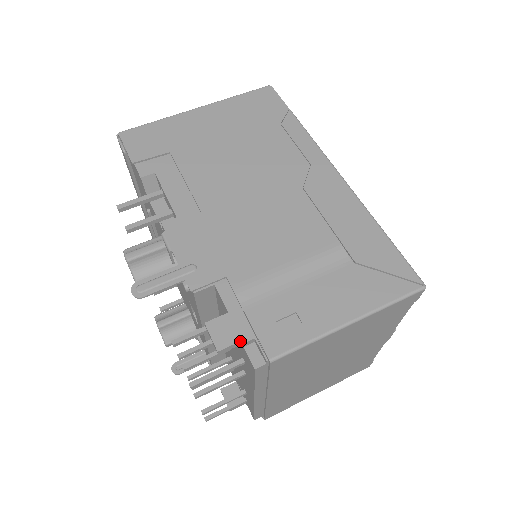
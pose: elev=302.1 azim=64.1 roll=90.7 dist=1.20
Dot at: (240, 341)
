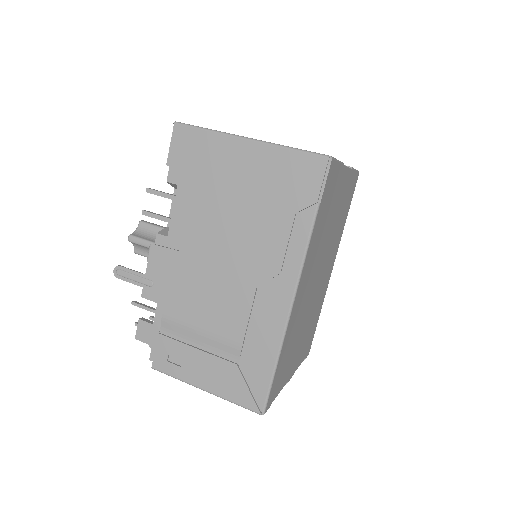
Dot at: (148, 344)
